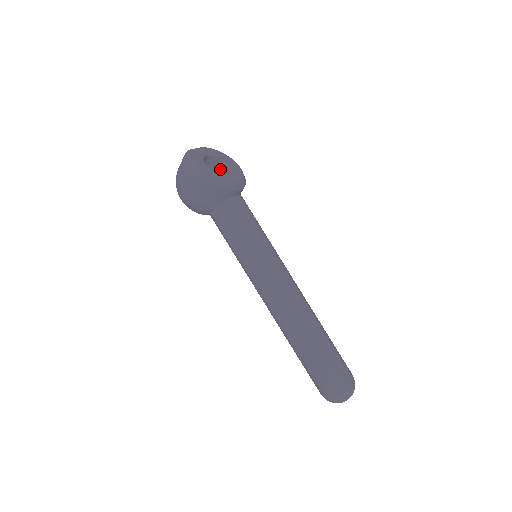
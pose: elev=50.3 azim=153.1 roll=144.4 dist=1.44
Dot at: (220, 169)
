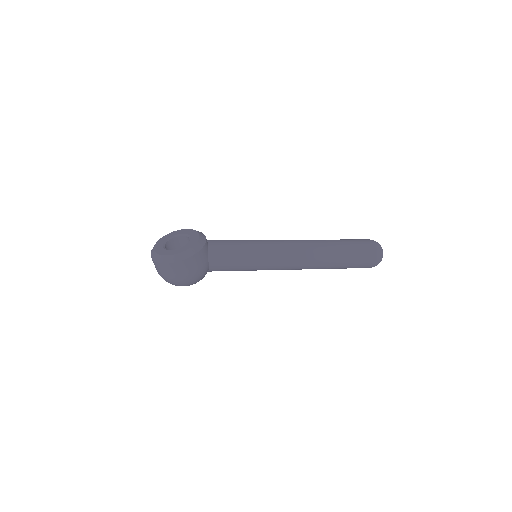
Dot at: (176, 245)
